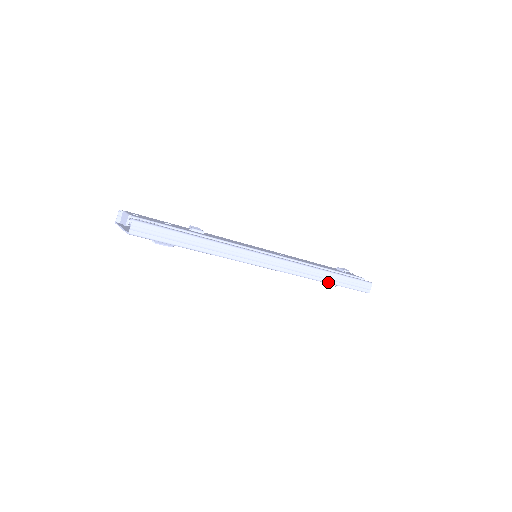
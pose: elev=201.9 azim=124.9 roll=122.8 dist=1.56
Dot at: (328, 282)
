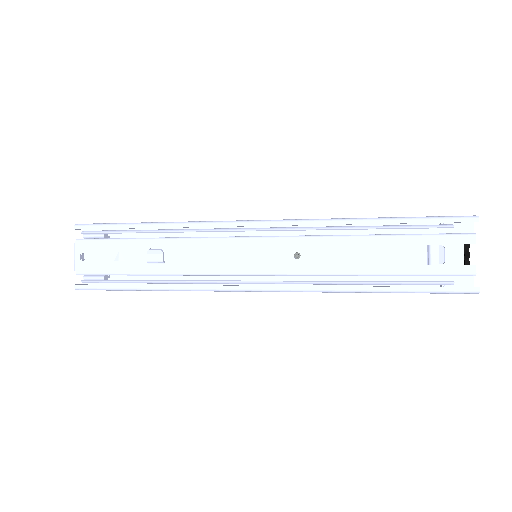
Dot at: occluded
